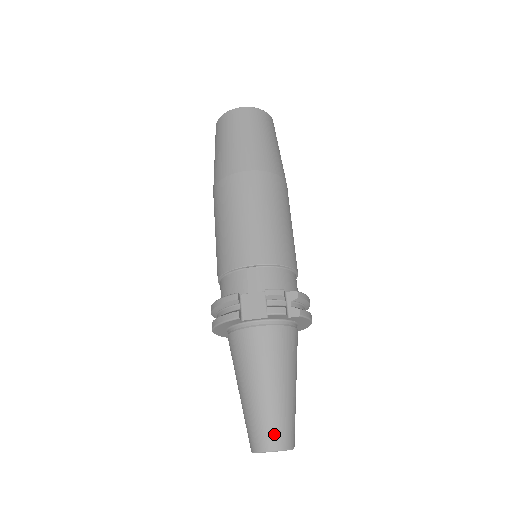
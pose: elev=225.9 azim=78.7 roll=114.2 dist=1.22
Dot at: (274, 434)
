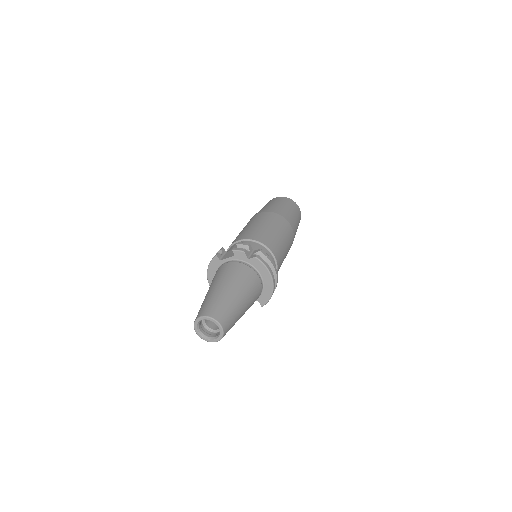
Dot at: (208, 308)
